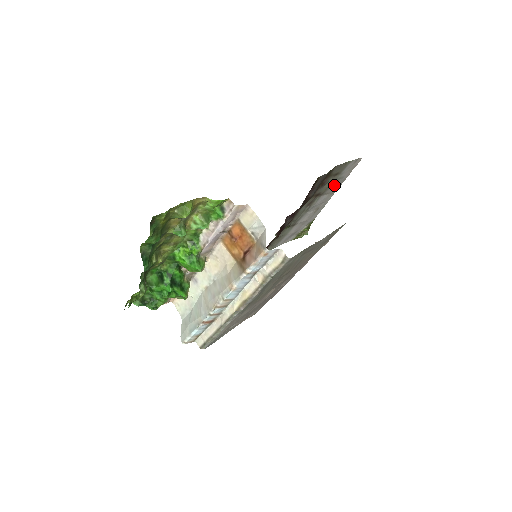
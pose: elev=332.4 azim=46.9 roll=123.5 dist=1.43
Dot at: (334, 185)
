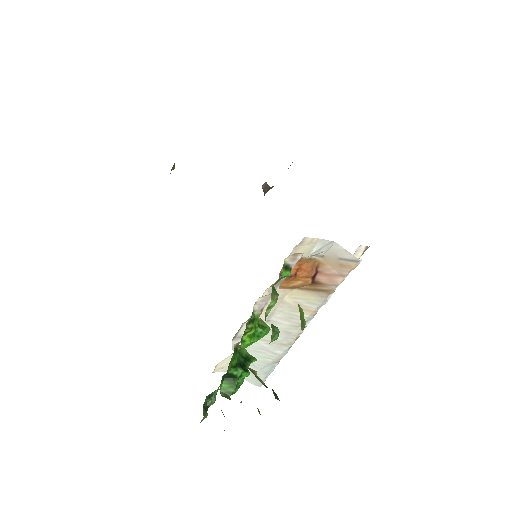
Dot at: occluded
